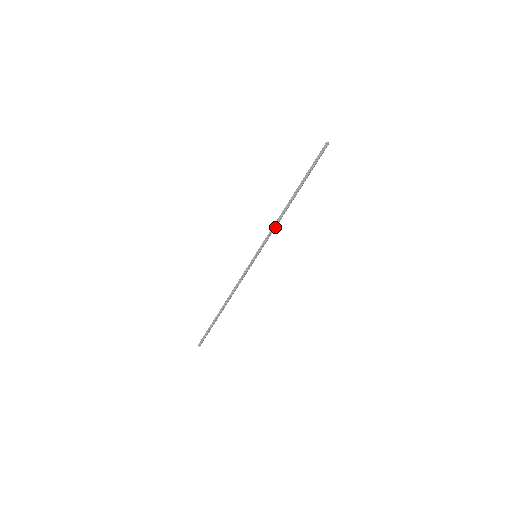
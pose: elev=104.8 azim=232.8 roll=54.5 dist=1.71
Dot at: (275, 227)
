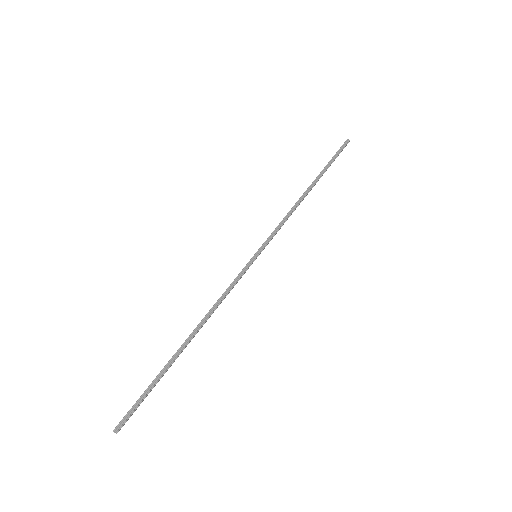
Dot at: (287, 219)
